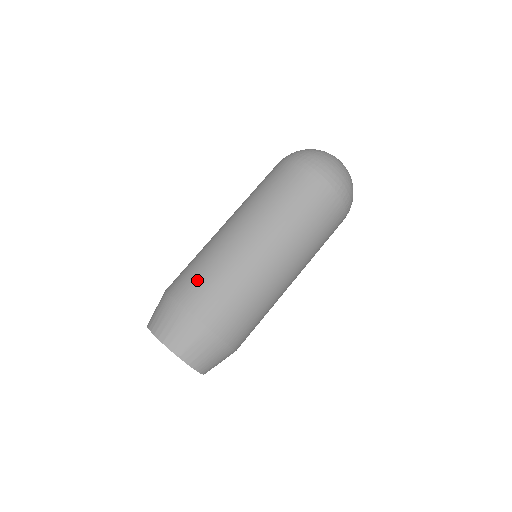
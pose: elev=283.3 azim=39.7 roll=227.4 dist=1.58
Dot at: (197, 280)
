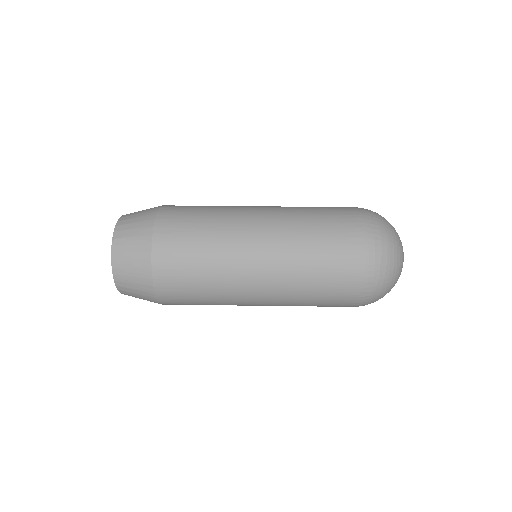
Dot at: (189, 207)
